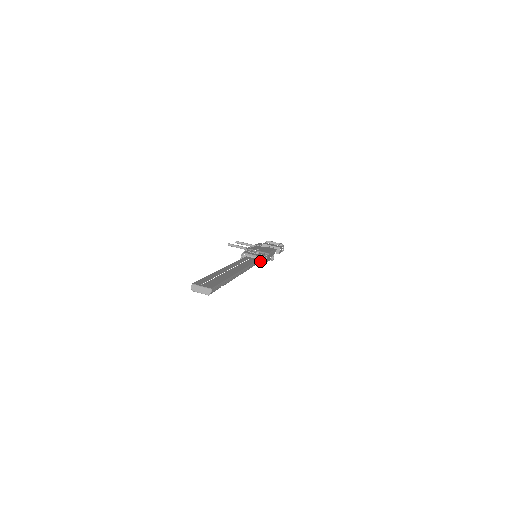
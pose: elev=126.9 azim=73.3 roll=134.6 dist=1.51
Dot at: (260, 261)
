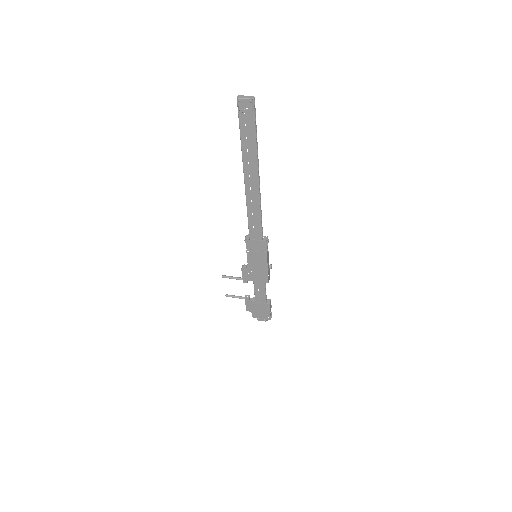
Dot at: (264, 238)
